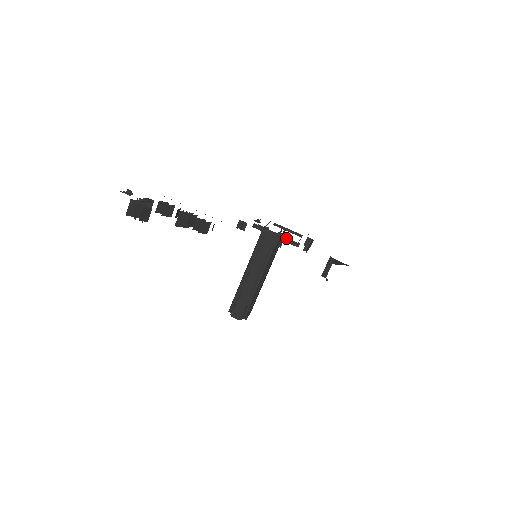
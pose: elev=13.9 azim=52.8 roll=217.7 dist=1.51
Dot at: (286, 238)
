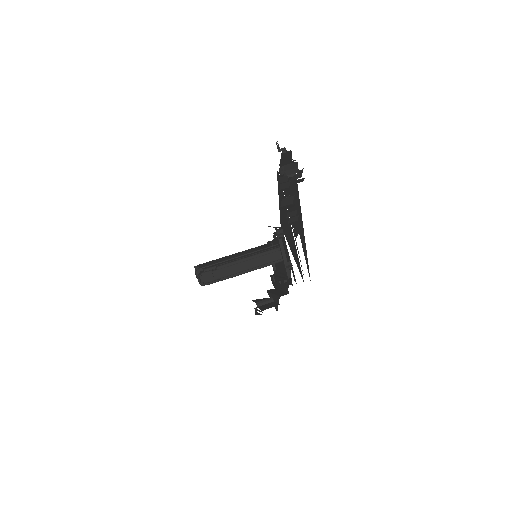
Dot at: occluded
